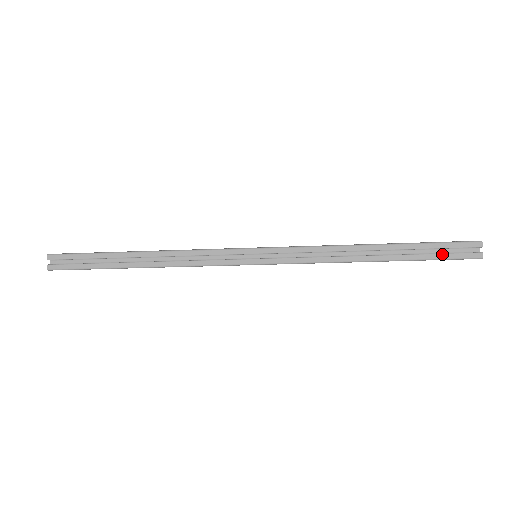
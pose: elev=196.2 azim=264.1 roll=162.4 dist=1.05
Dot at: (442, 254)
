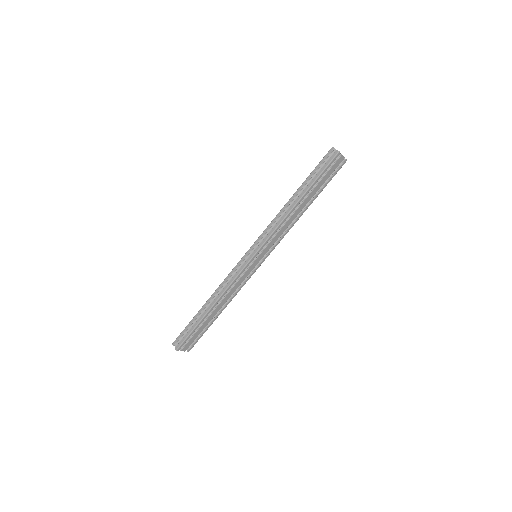
Dot at: (322, 168)
